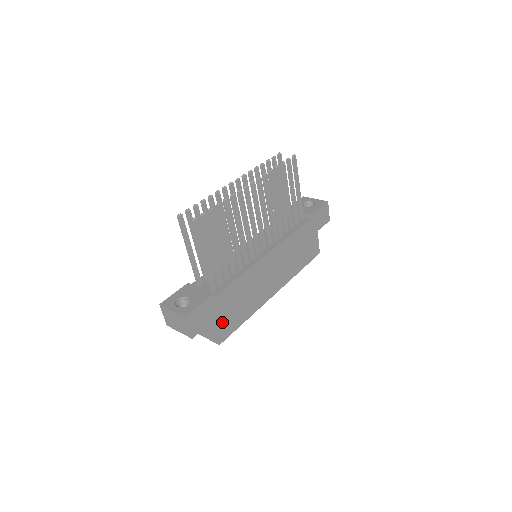
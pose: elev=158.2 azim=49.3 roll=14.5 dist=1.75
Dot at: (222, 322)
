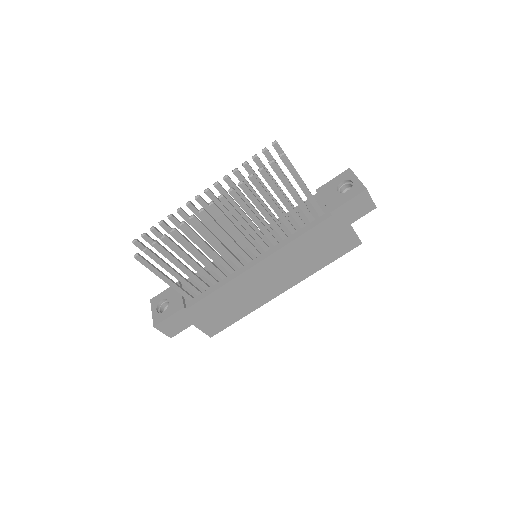
Dot at: (207, 323)
